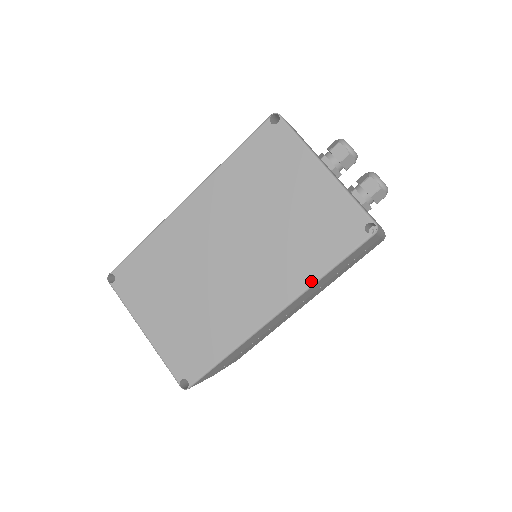
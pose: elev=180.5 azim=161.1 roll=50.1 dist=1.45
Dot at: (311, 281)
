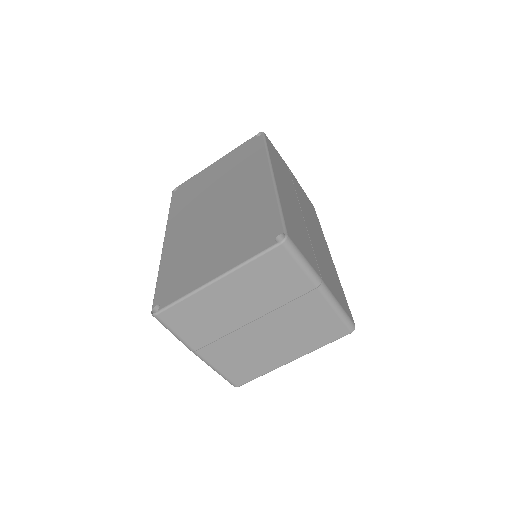
Dot at: (265, 156)
